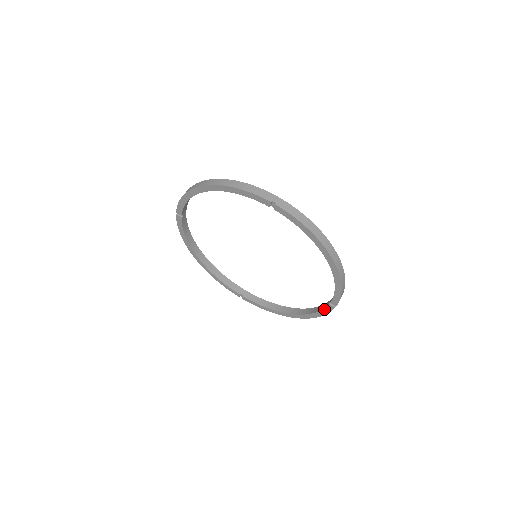
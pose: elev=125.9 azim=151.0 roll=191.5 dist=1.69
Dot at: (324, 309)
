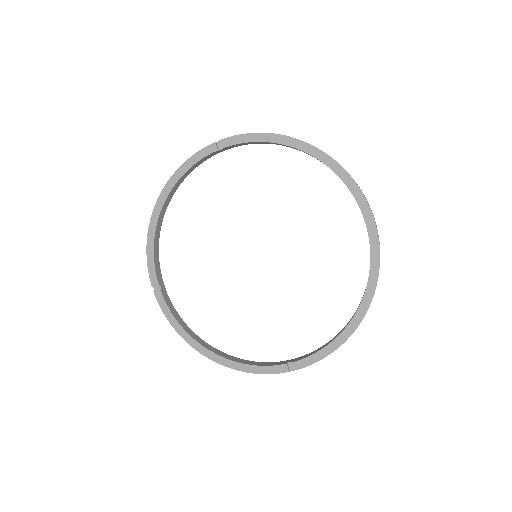
Dot at: (270, 366)
